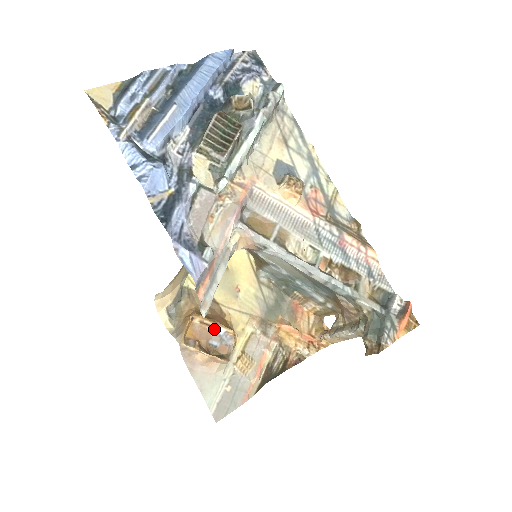
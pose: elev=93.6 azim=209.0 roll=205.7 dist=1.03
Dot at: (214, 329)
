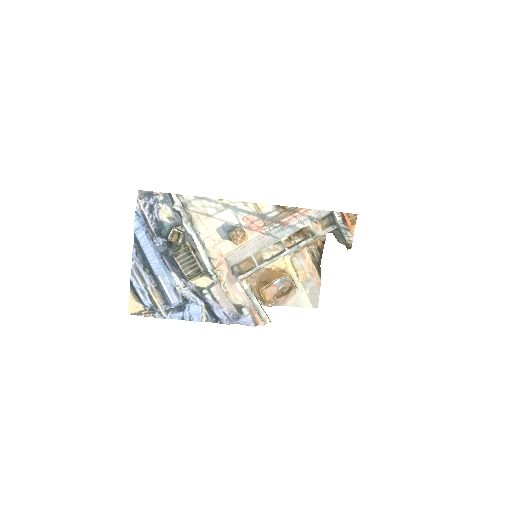
Dot at: (274, 283)
